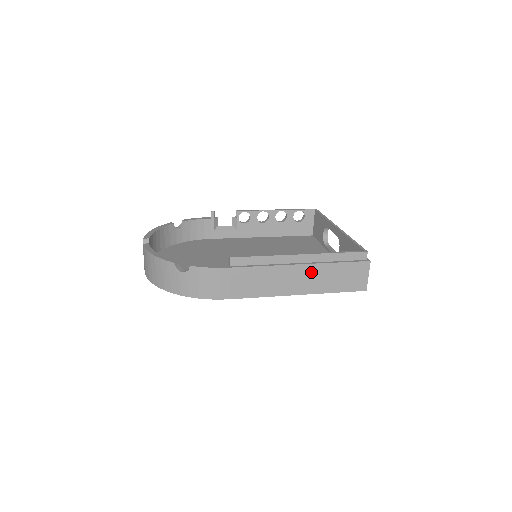
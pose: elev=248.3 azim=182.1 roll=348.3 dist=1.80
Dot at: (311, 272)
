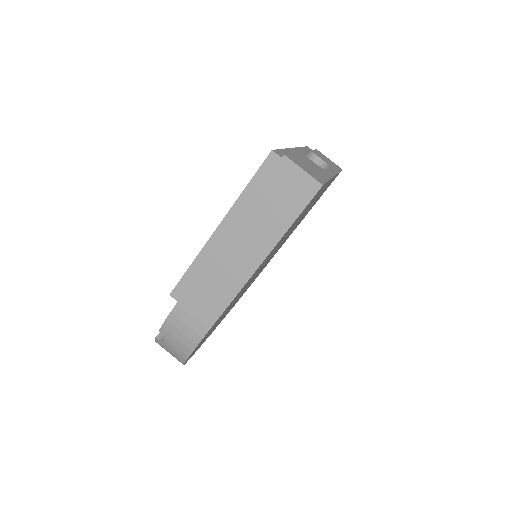
Dot at: (243, 233)
